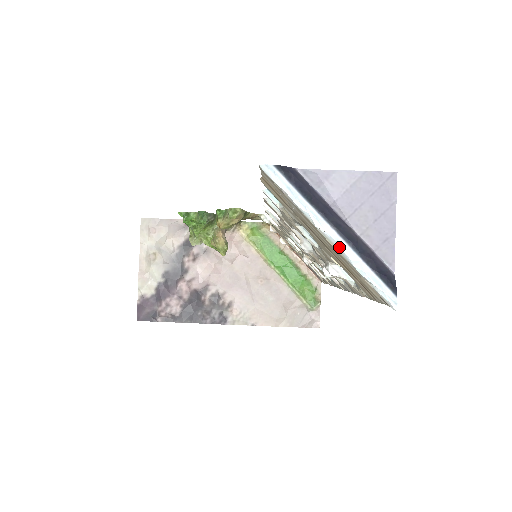
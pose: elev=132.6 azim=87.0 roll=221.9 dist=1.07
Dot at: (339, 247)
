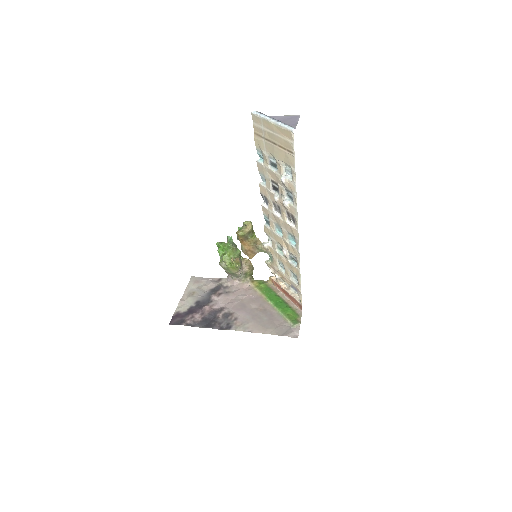
Dot at: (275, 121)
